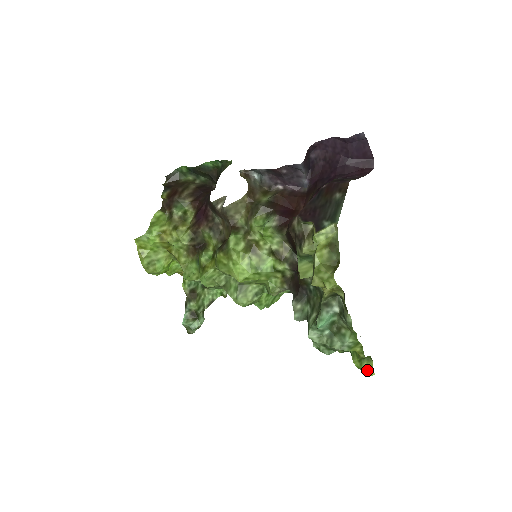
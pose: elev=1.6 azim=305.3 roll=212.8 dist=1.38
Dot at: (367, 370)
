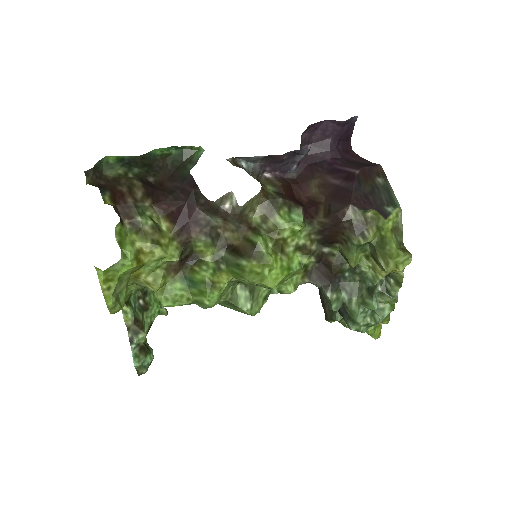
Dot at: (377, 334)
